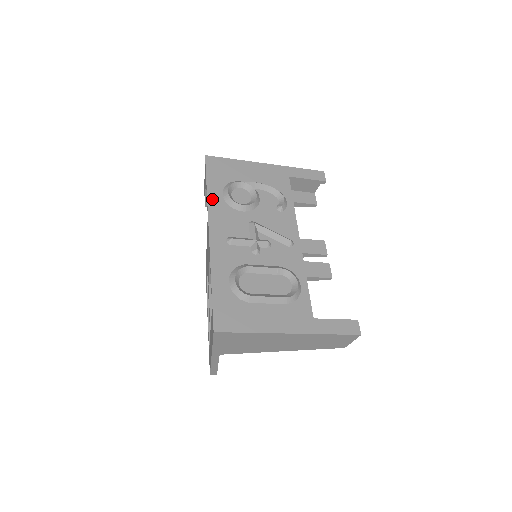
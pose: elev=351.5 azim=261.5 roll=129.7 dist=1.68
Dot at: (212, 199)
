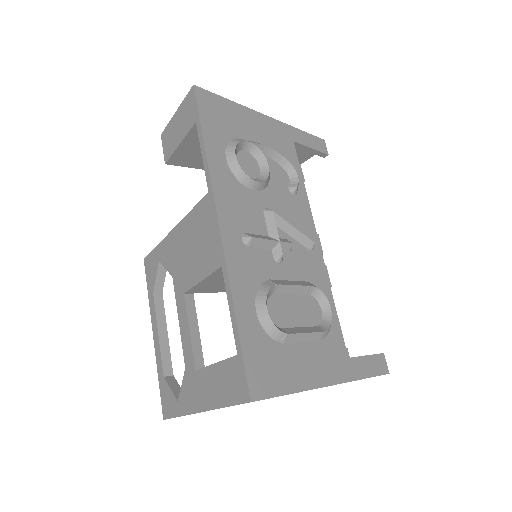
Dot at: (214, 165)
